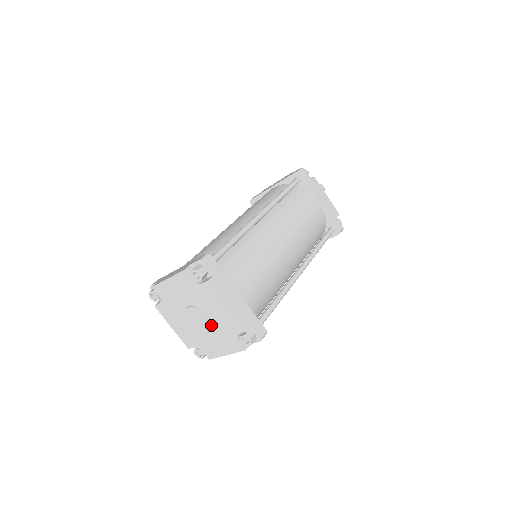
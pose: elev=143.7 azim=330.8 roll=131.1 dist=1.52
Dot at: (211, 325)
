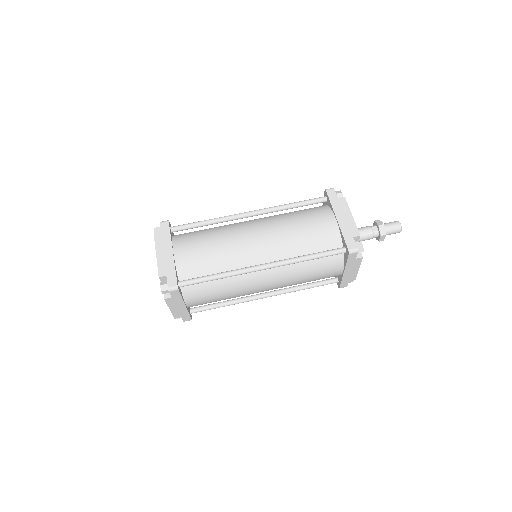
Dot at: occluded
